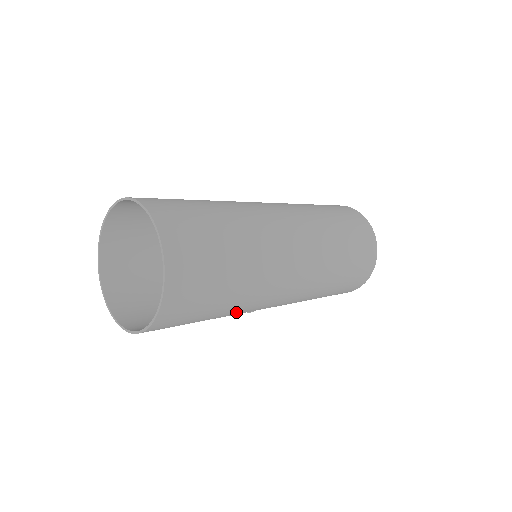
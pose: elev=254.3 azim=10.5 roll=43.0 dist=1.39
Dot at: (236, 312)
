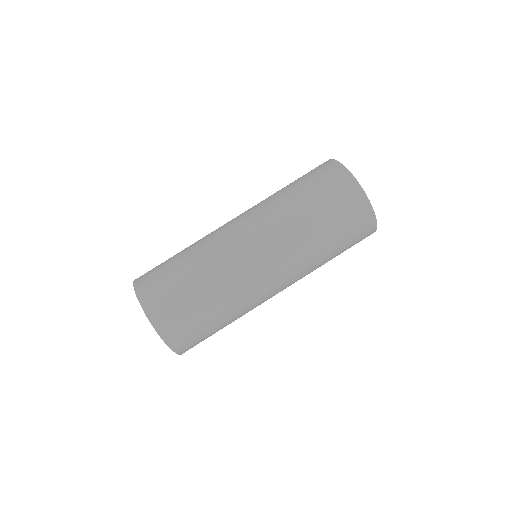
Dot at: occluded
